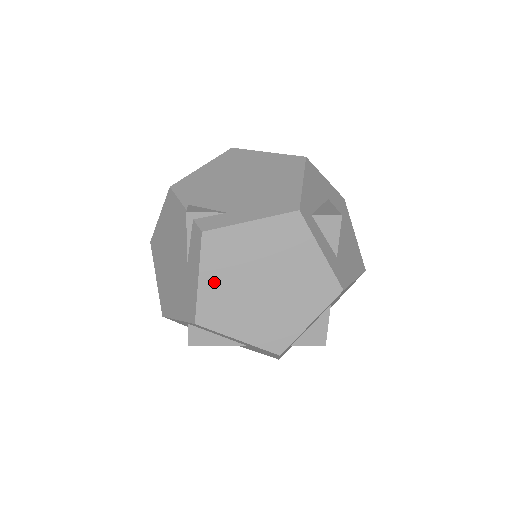
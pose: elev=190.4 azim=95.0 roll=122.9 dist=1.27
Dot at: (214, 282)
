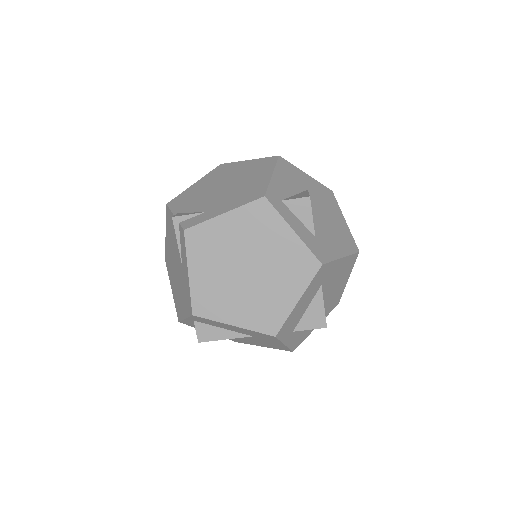
Dot at: (202, 274)
